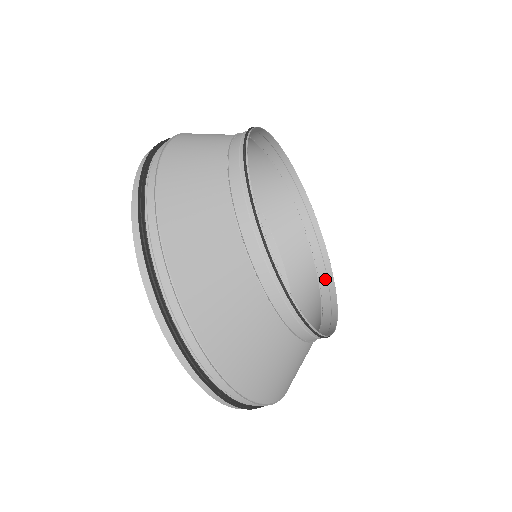
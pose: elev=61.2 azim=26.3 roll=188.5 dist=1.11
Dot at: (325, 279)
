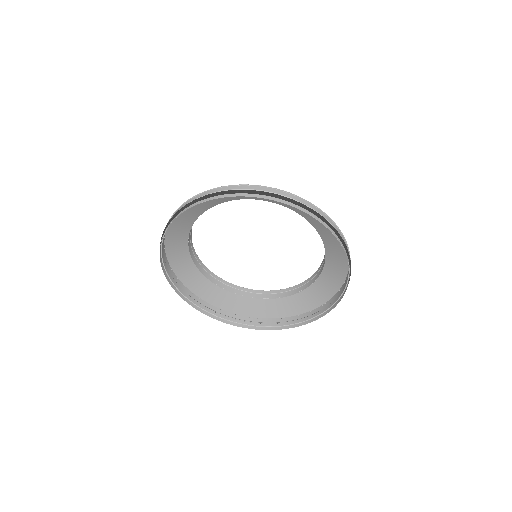
Dot at: (308, 283)
